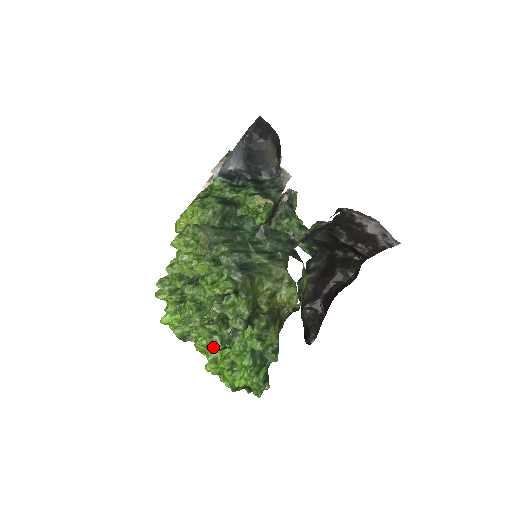
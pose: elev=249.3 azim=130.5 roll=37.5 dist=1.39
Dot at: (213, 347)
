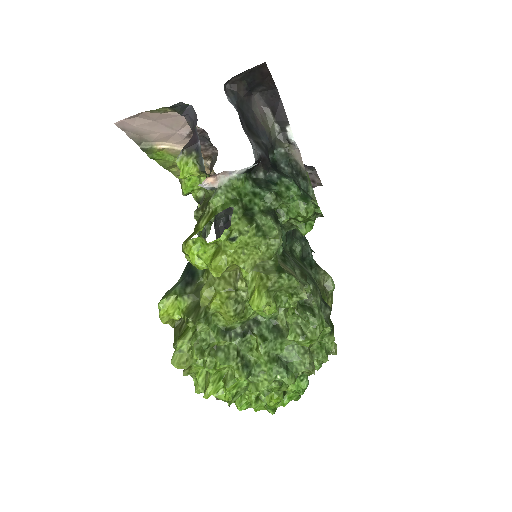
Dot at: occluded
